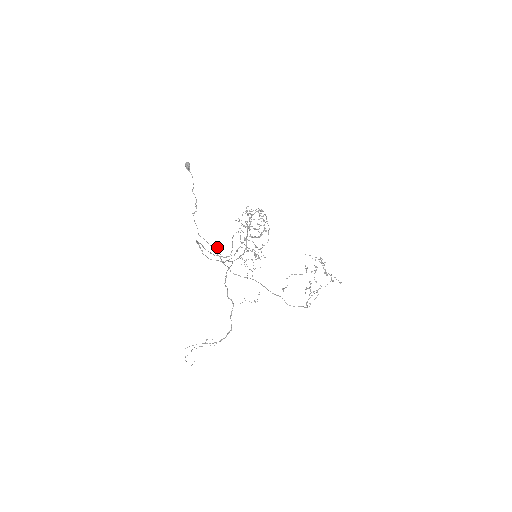
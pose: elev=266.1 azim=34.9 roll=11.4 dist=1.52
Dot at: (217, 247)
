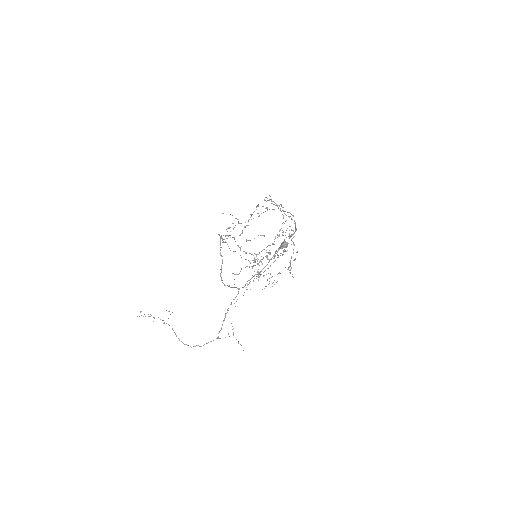
Dot at: occluded
